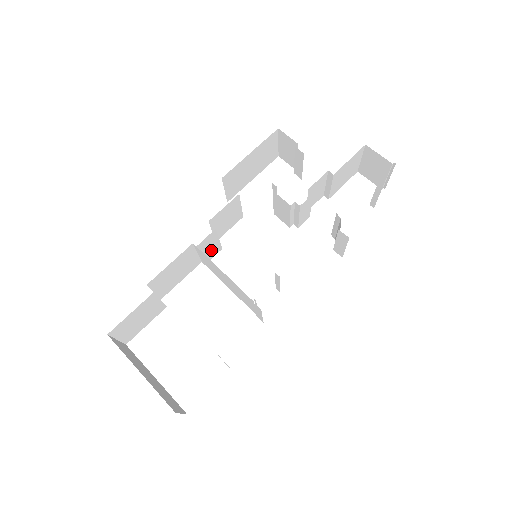
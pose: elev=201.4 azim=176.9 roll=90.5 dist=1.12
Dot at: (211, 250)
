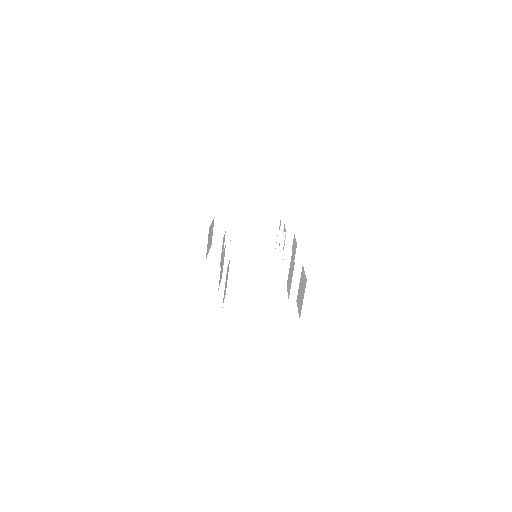
Dot at: occluded
